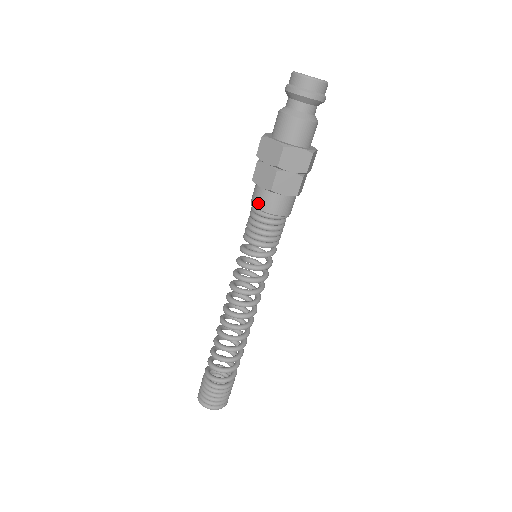
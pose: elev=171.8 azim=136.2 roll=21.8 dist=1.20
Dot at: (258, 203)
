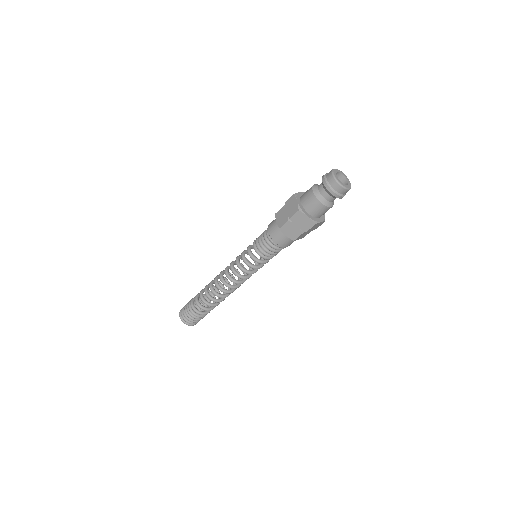
Dot at: (279, 242)
